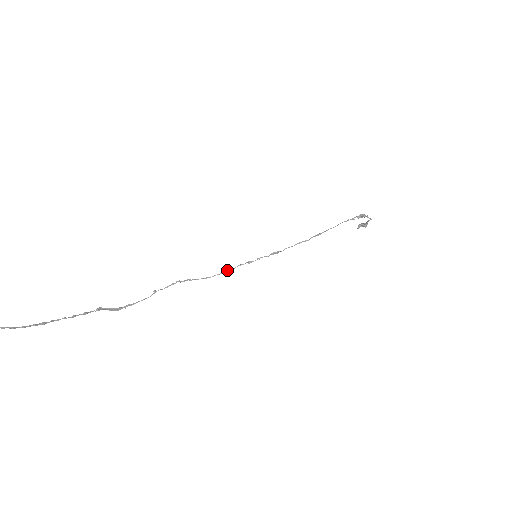
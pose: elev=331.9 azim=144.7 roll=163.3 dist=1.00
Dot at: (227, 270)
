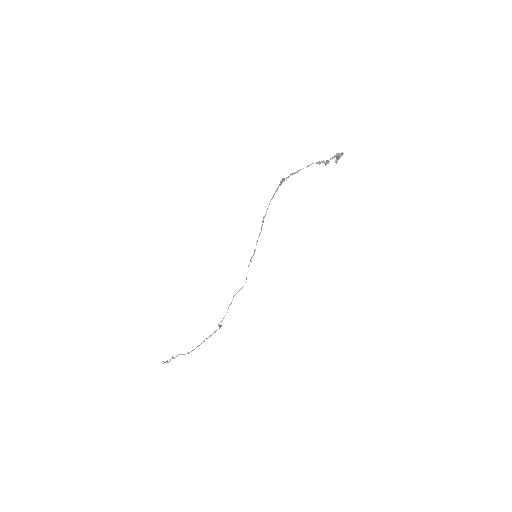
Dot at: occluded
